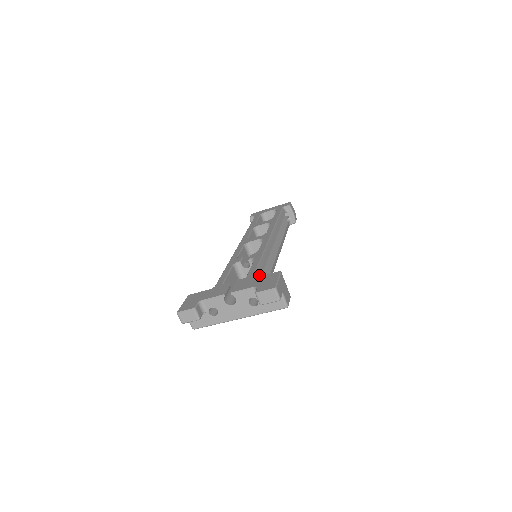
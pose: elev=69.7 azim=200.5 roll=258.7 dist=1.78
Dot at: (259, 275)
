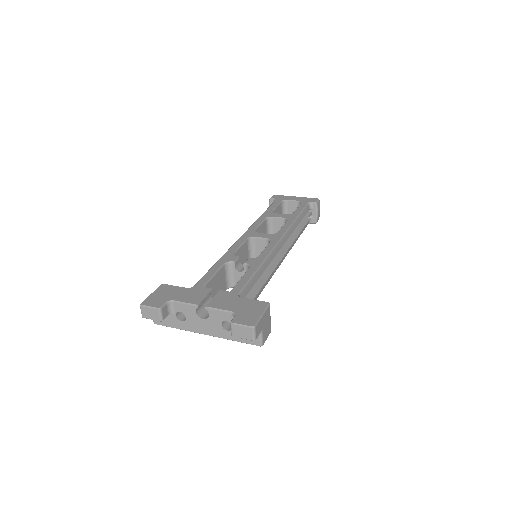
Dot at: (246, 292)
